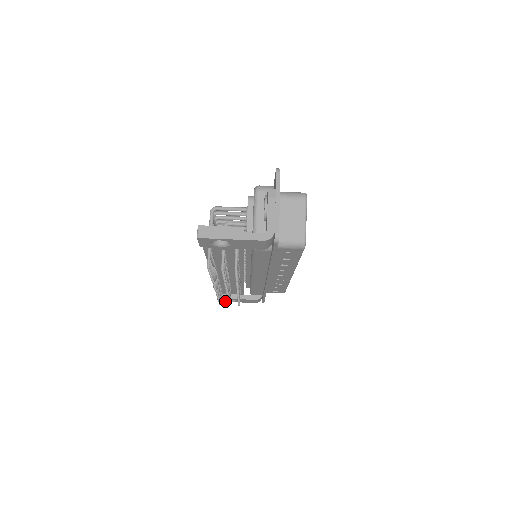
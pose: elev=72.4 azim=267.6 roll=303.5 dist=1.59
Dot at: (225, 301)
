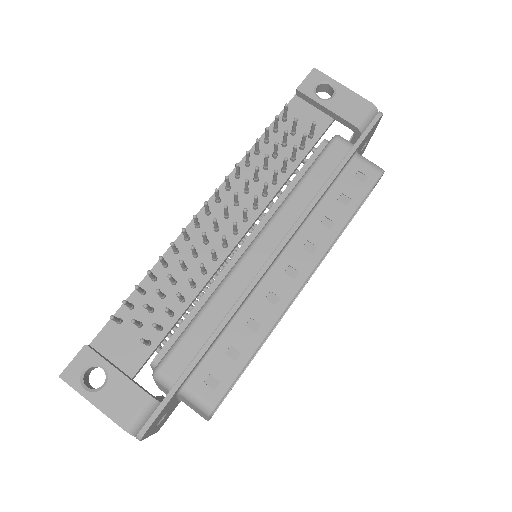
Dot at: (74, 382)
